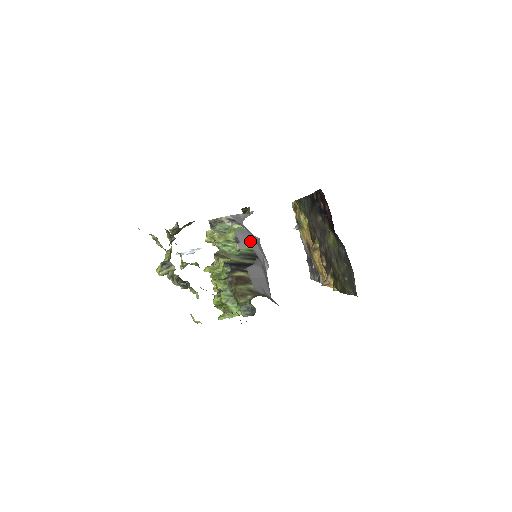
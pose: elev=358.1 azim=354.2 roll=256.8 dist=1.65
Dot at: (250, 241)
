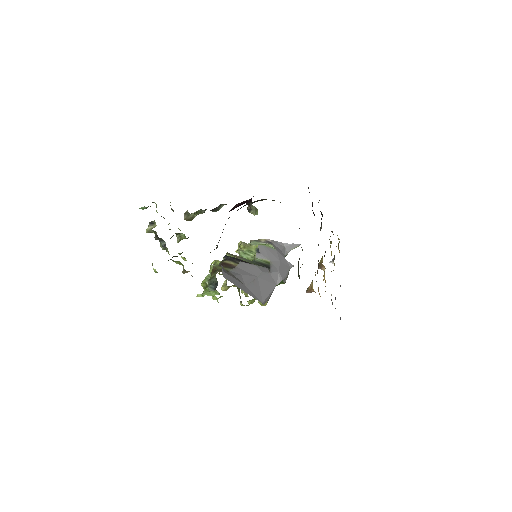
Dot at: (273, 257)
